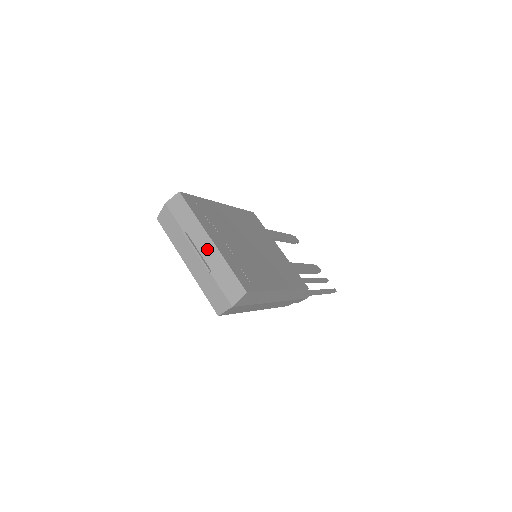
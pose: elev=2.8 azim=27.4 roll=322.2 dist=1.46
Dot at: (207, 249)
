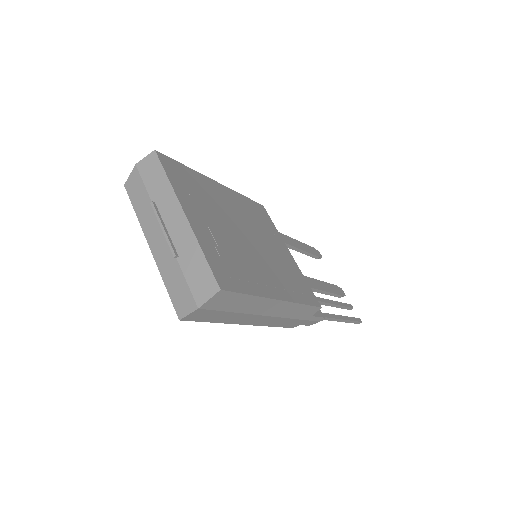
Dot at: (177, 226)
